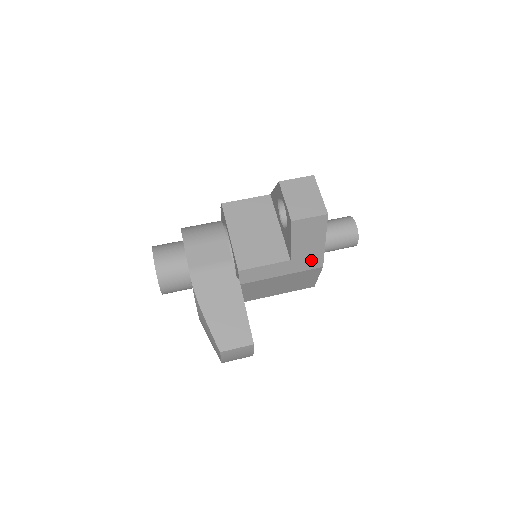
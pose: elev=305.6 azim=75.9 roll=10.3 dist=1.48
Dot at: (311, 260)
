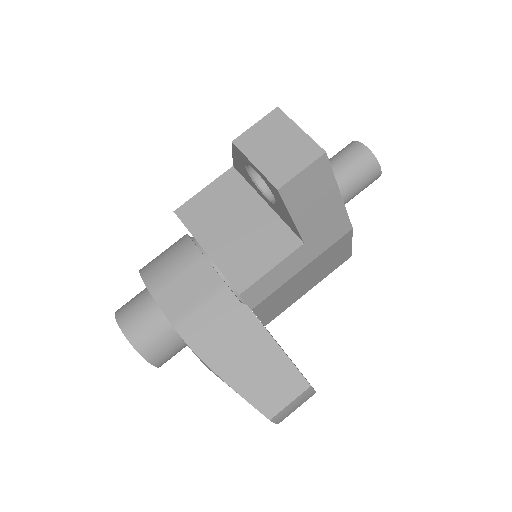
Dot at: (332, 228)
